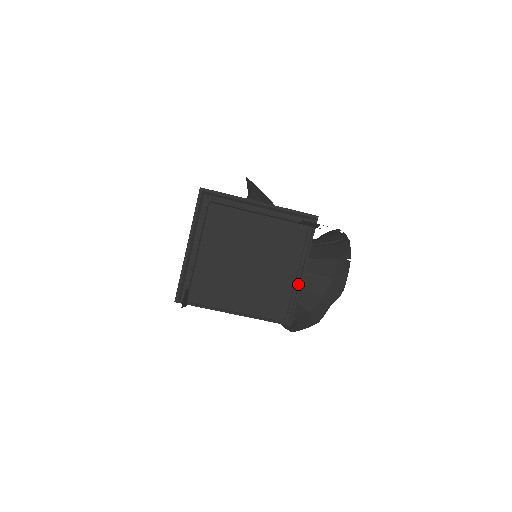
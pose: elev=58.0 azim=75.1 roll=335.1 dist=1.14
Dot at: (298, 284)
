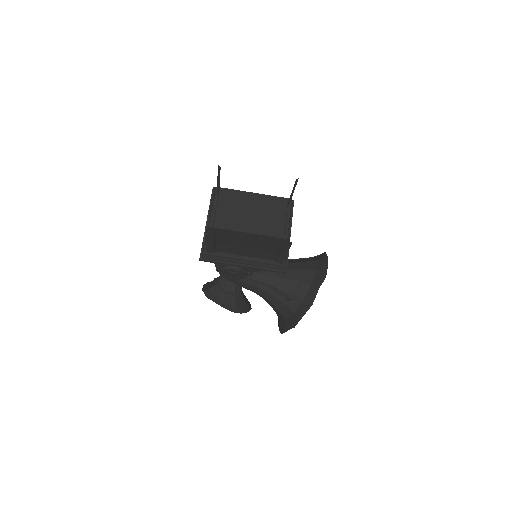
Dot at: occluded
